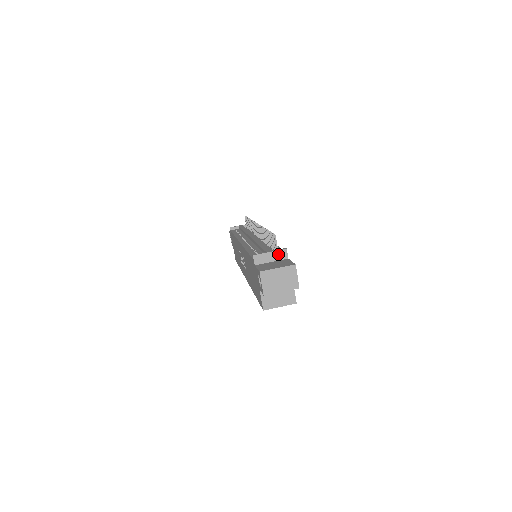
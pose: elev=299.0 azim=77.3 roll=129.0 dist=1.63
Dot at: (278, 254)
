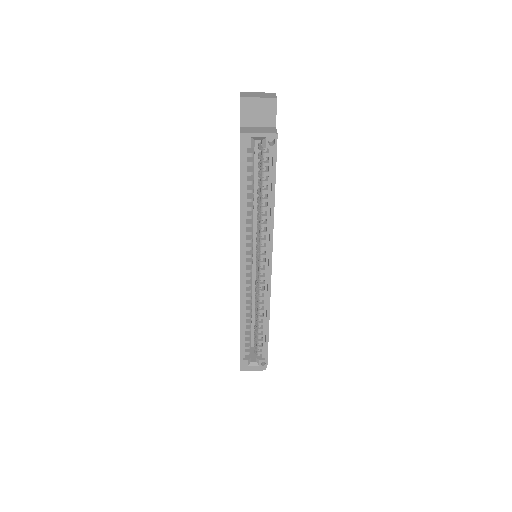
Dot at: occluded
